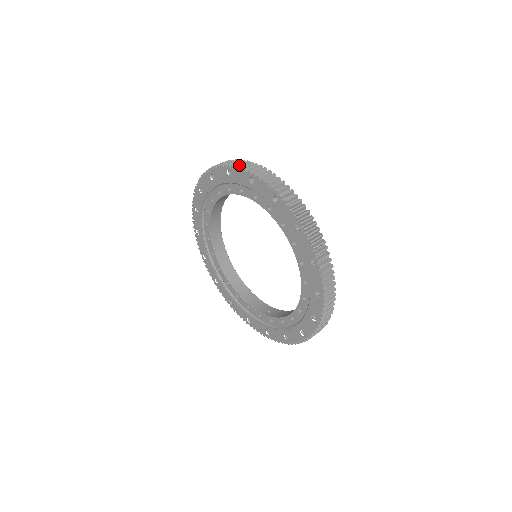
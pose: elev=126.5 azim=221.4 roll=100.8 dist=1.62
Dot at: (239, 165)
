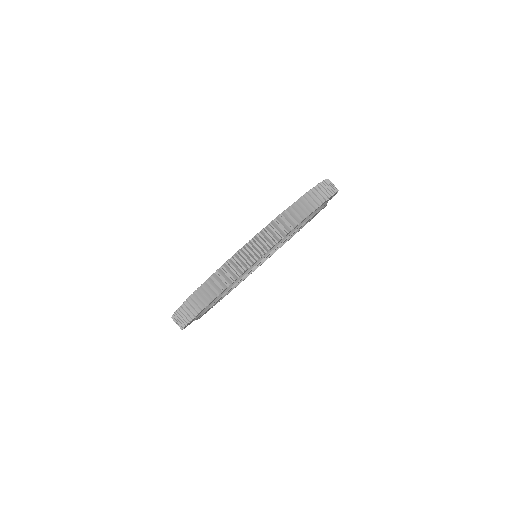
Dot at: occluded
